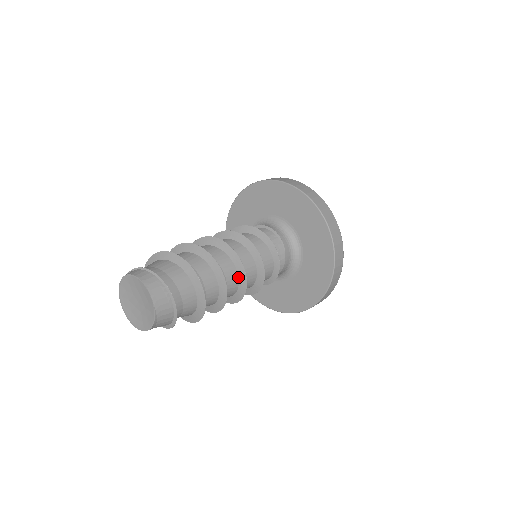
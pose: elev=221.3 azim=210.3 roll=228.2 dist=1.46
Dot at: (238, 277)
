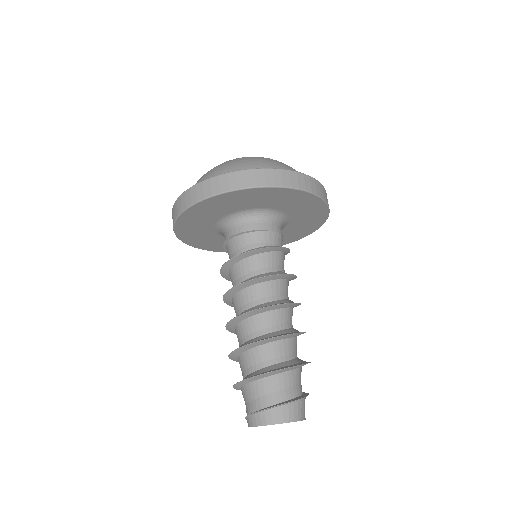
Dot at: (283, 308)
